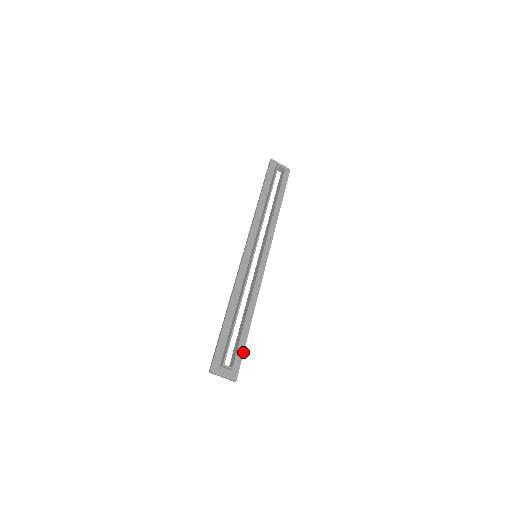
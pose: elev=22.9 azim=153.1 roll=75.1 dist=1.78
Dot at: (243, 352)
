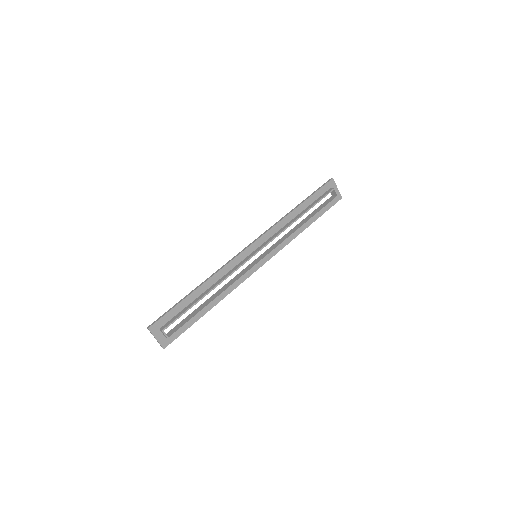
Dot at: occluded
